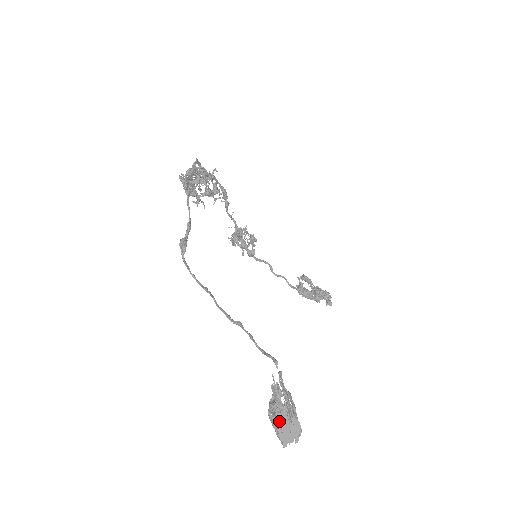
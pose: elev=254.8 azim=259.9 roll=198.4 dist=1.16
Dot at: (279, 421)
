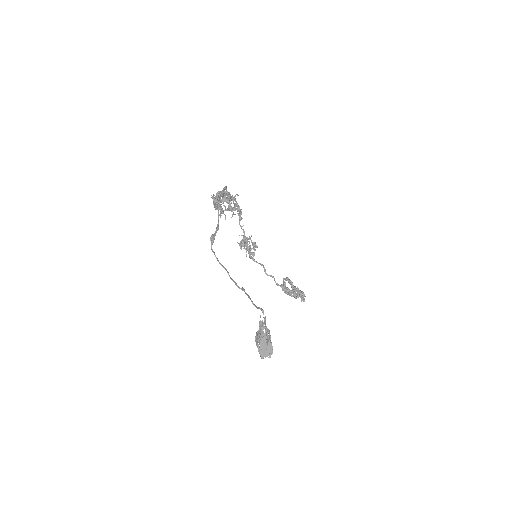
Dot at: (261, 343)
